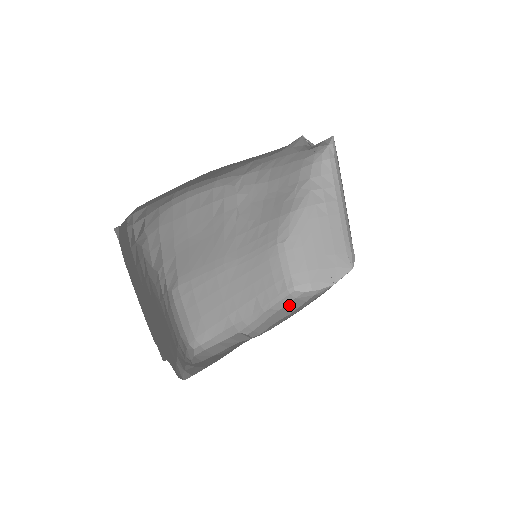
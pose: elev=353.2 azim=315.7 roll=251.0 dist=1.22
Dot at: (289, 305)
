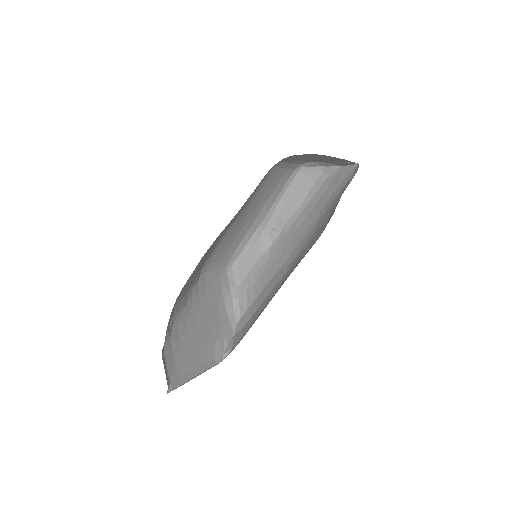
Dot at: (299, 188)
